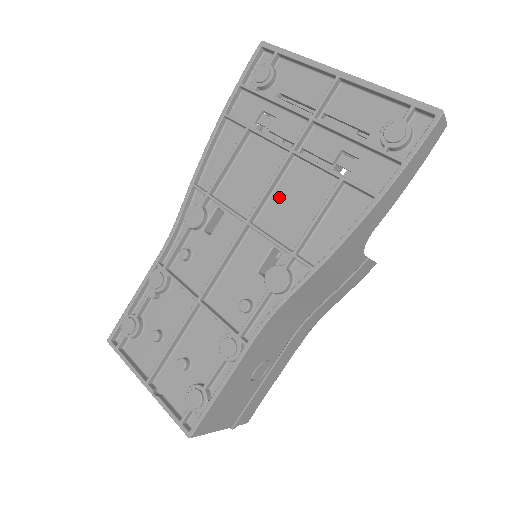
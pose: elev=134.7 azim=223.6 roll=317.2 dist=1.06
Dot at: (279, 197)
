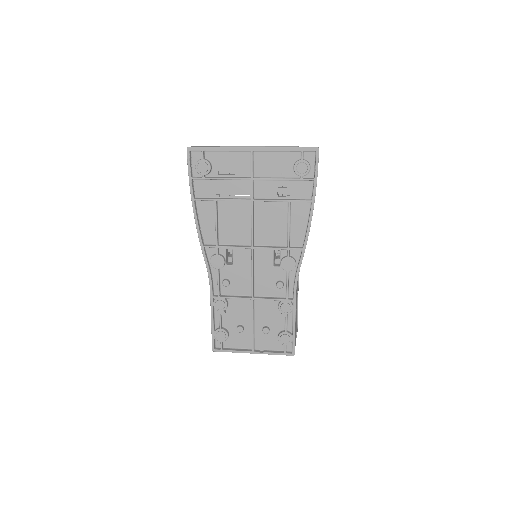
Dot at: (260, 226)
